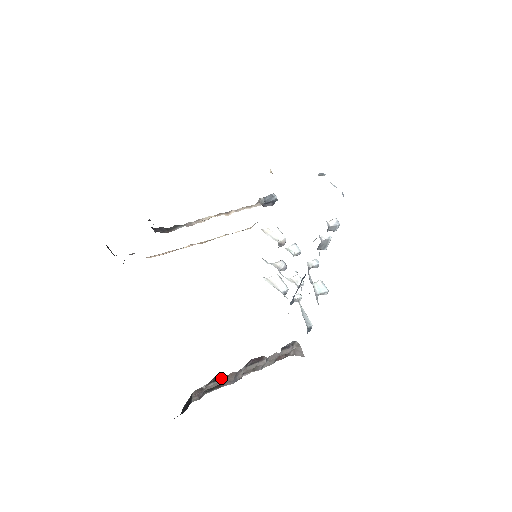
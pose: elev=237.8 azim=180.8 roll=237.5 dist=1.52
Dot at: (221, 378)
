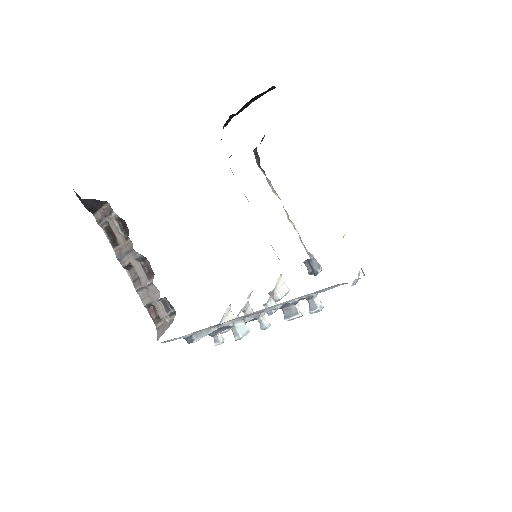
Dot at: (124, 233)
